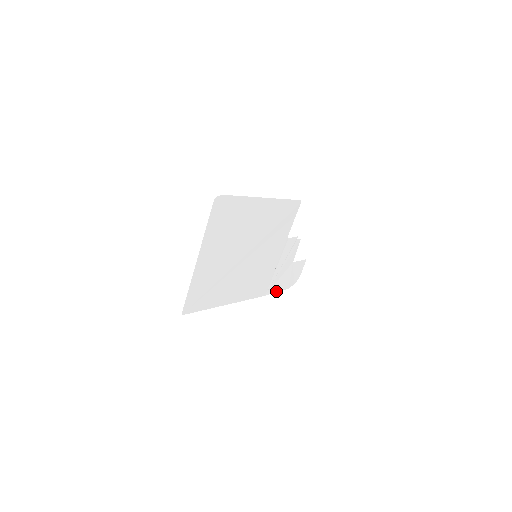
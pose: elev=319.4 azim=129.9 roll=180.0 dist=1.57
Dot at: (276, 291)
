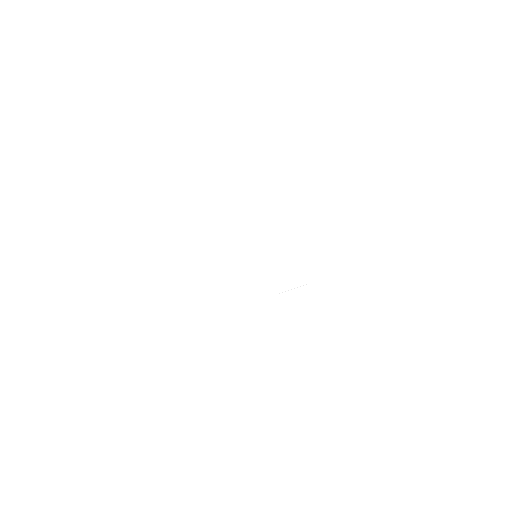
Dot at: (240, 325)
